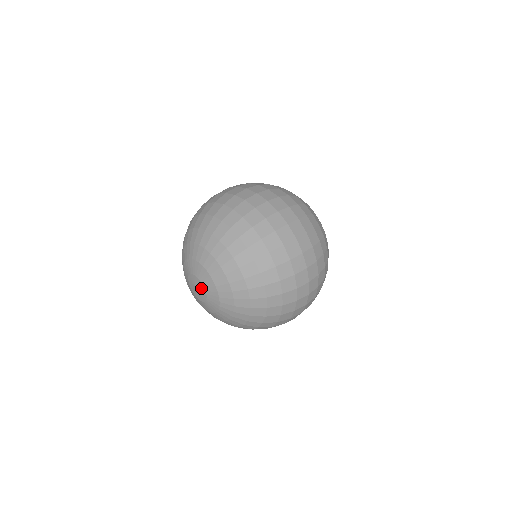
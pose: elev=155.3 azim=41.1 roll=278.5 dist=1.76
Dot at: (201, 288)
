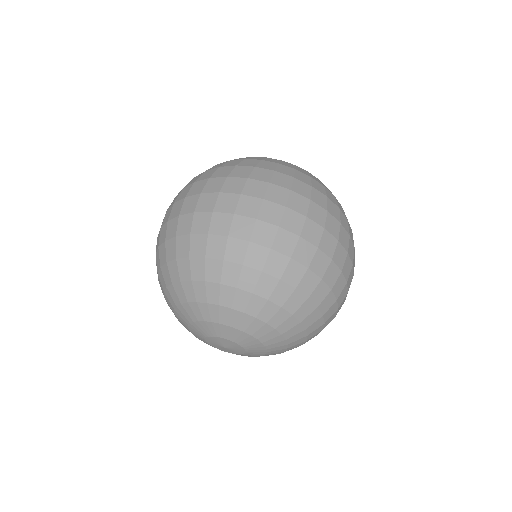
Dot at: (232, 345)
